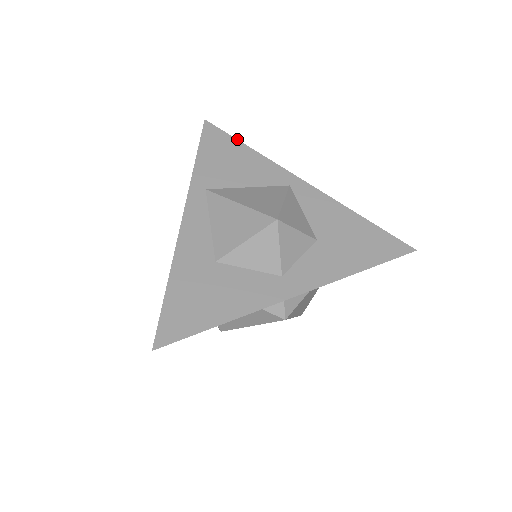
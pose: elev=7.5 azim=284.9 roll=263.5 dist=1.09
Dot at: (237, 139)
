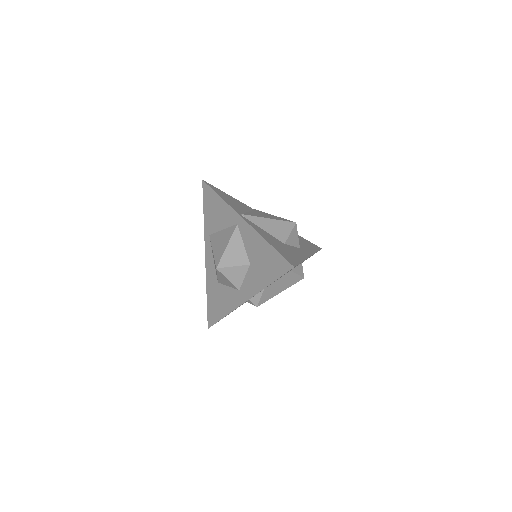
Dot at: (215, 192)
